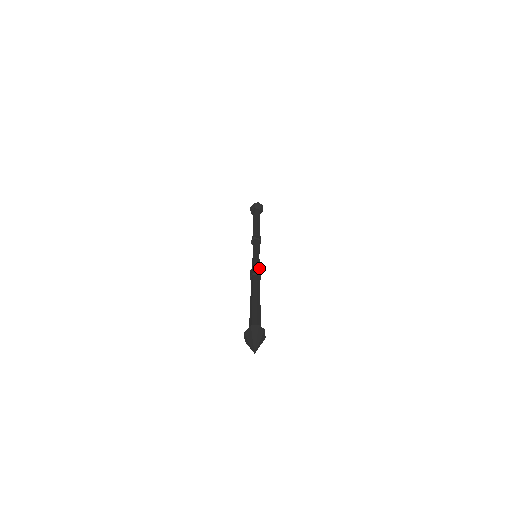
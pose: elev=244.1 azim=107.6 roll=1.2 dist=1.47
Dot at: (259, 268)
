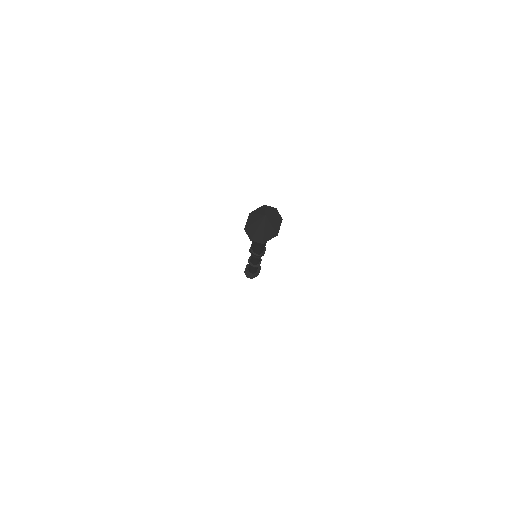
Dot at: occluded
